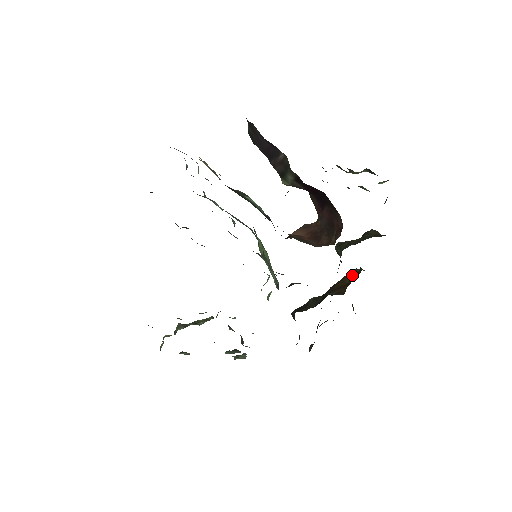
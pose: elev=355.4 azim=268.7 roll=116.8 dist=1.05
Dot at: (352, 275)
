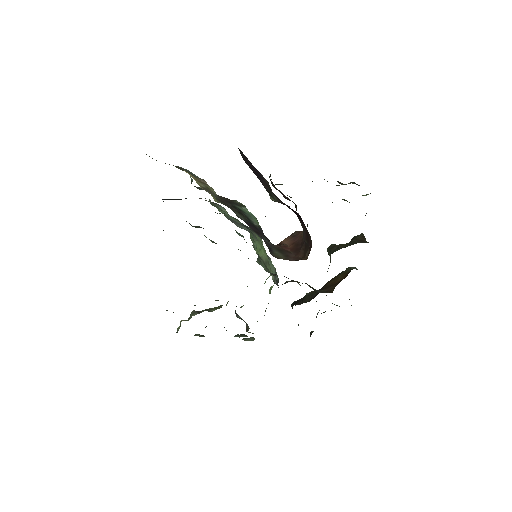
Dot at: (344, 273)
